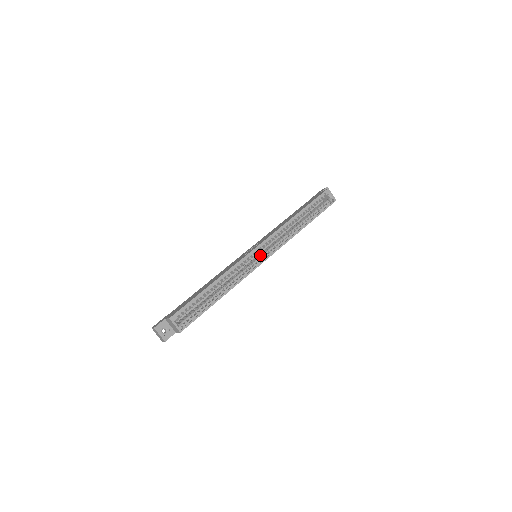
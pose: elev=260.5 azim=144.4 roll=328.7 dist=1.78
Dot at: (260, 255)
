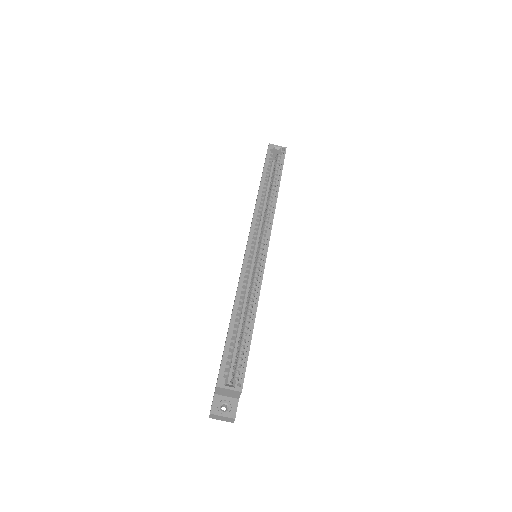
Dot at: occluded
